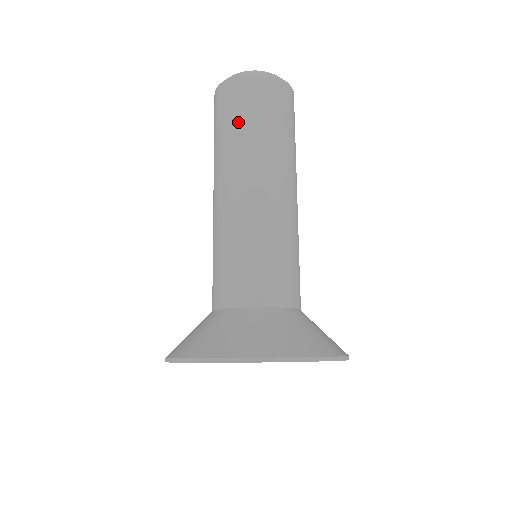
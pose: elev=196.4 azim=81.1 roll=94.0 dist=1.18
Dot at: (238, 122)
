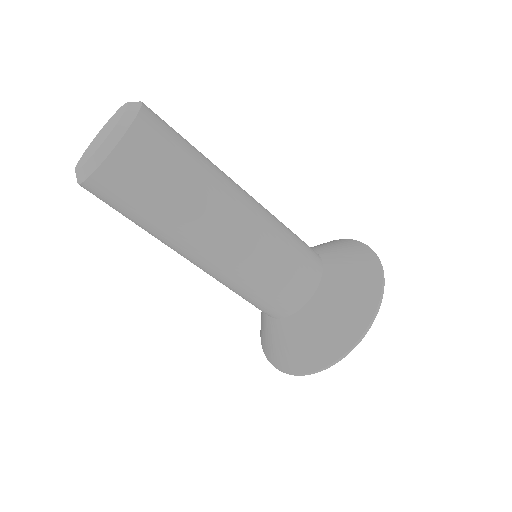
Dot at: occluded
